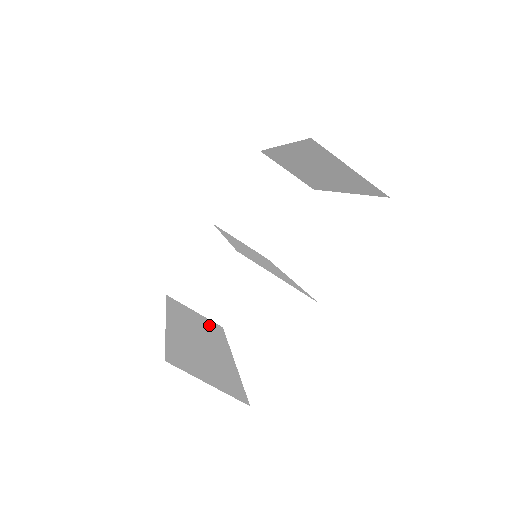
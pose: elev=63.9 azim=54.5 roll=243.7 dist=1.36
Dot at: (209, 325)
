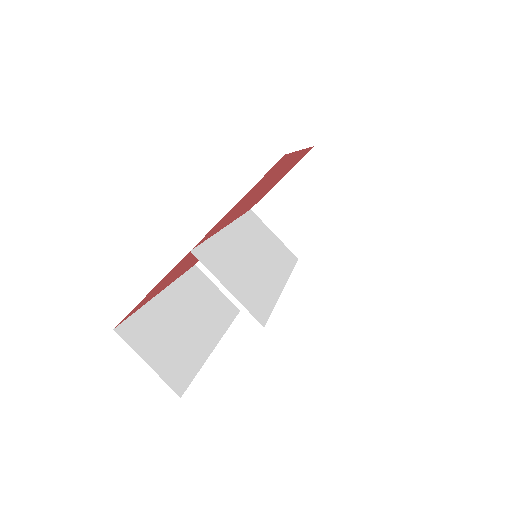
Dot at: (222, 305)
